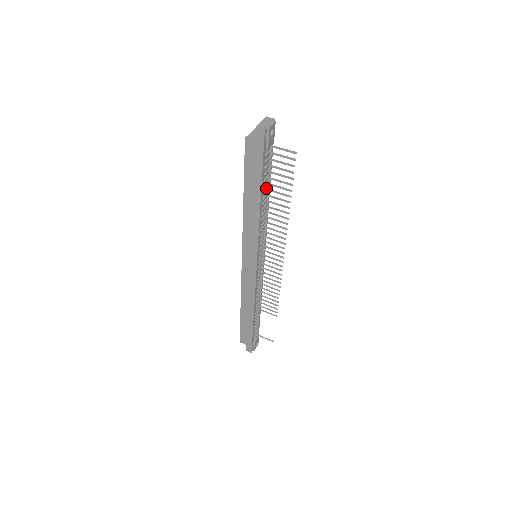
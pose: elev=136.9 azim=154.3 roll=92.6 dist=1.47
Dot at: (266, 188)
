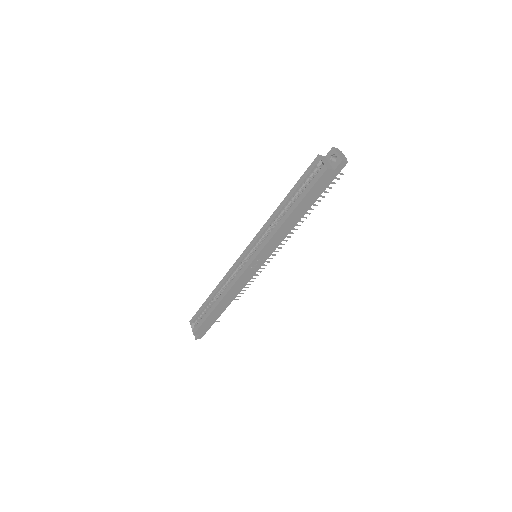
Dot at: occluded
